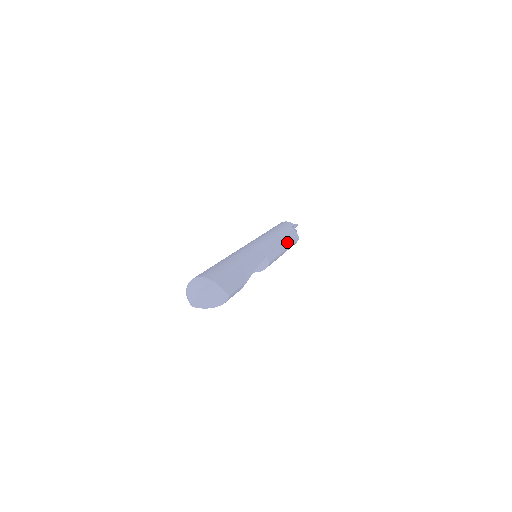
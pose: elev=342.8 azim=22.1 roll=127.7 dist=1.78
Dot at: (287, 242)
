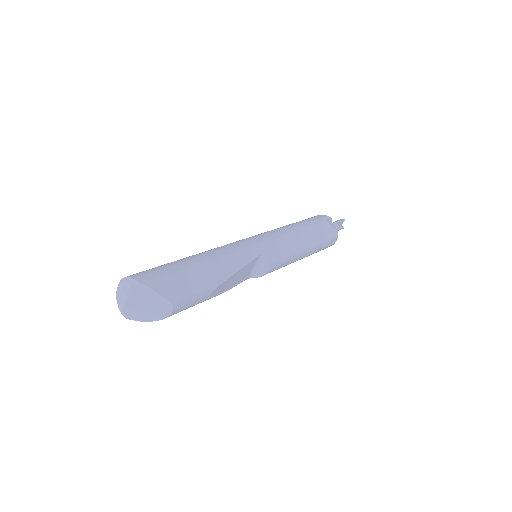
Dot at: (312, 239)
